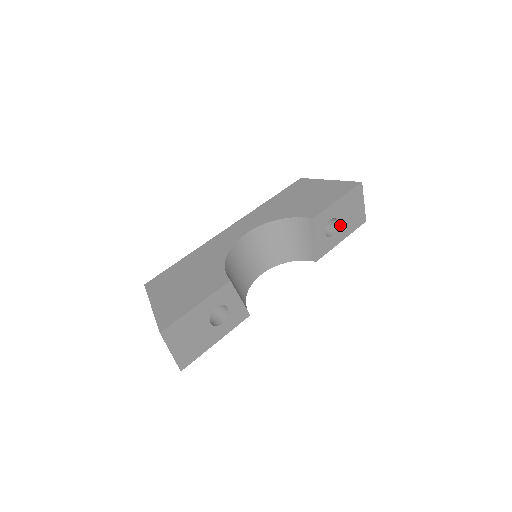
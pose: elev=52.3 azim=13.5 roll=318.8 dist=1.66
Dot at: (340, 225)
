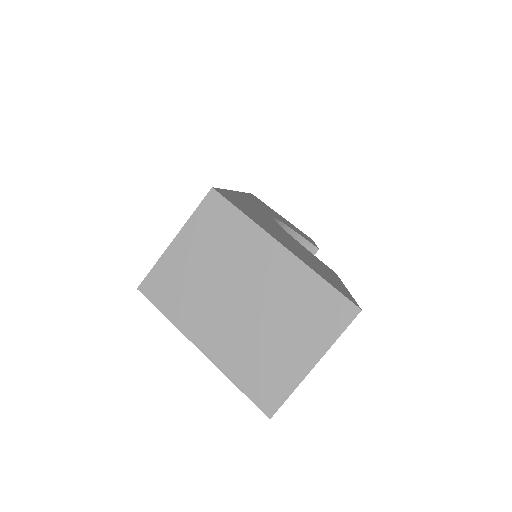
Dot at: occluded
